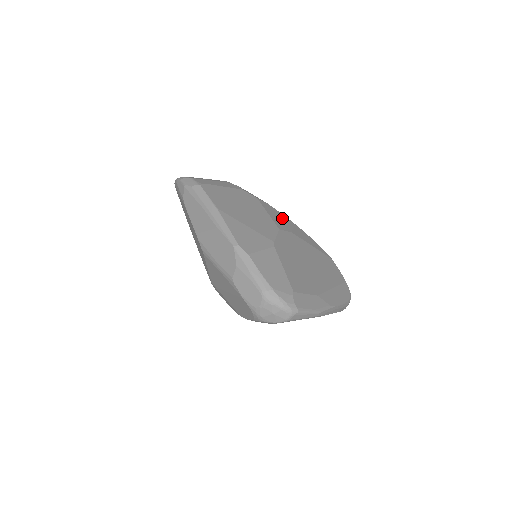
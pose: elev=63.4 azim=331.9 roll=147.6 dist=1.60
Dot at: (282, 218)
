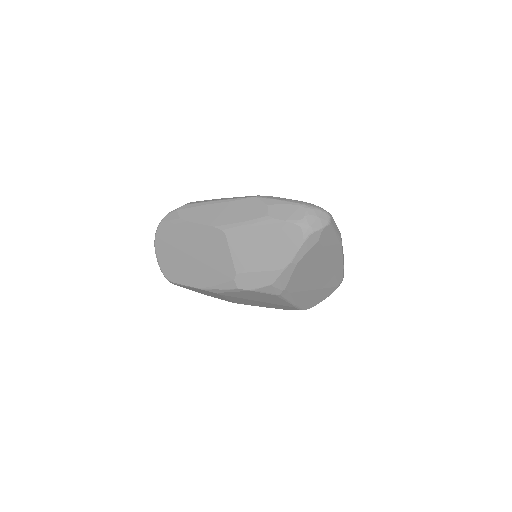
Dot at: occluded
